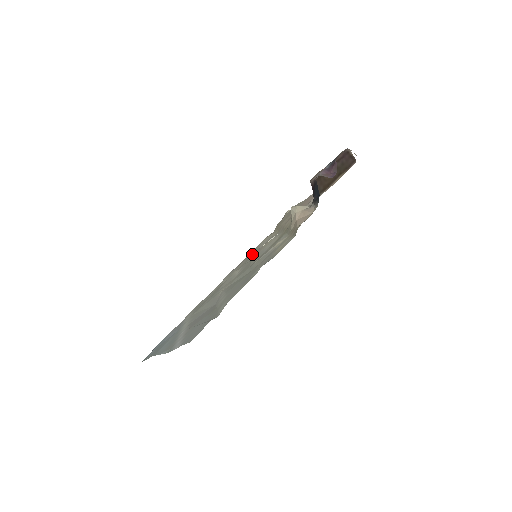
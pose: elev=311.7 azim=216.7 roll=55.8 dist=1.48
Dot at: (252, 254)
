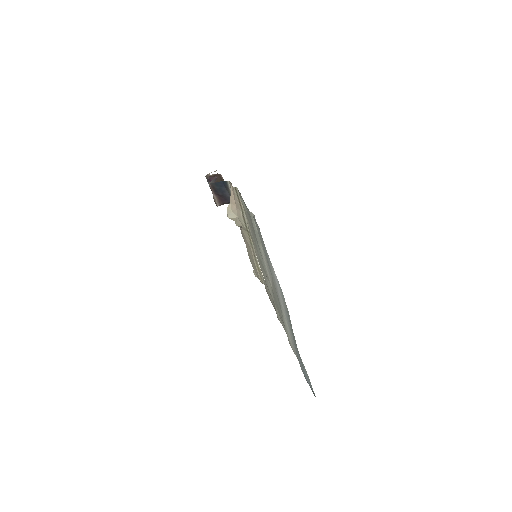
Dot at: (268, 290)
